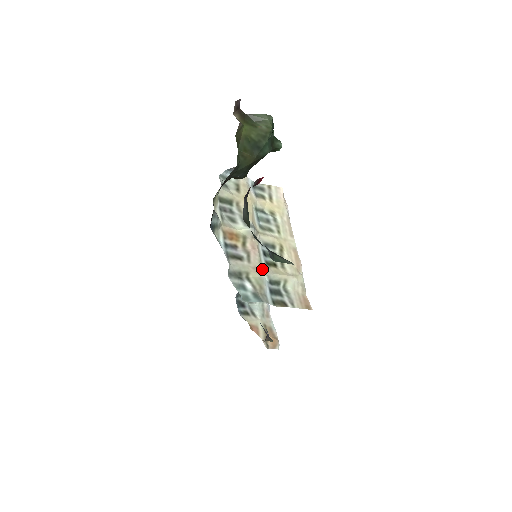
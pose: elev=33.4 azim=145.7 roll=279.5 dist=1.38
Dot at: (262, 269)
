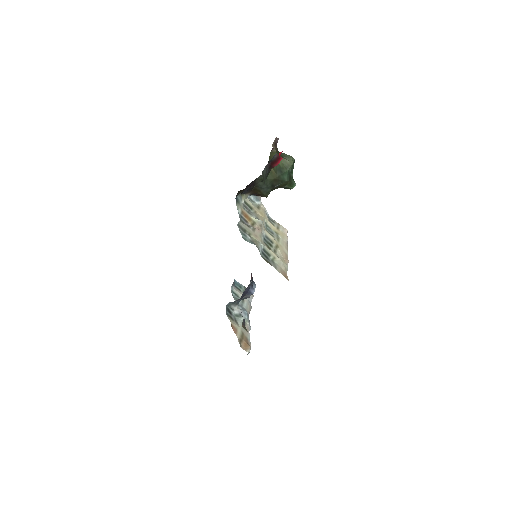
Dot at: (261, 240)
